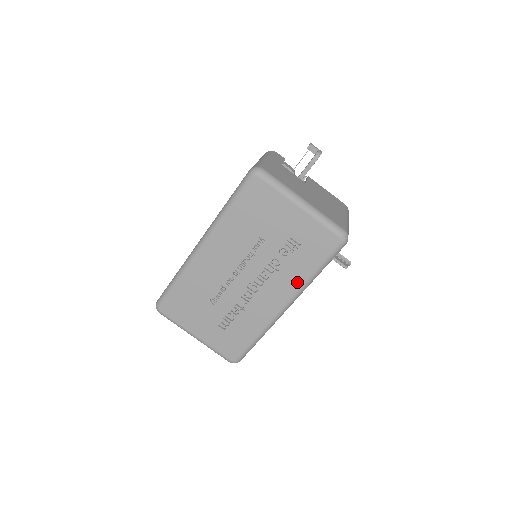
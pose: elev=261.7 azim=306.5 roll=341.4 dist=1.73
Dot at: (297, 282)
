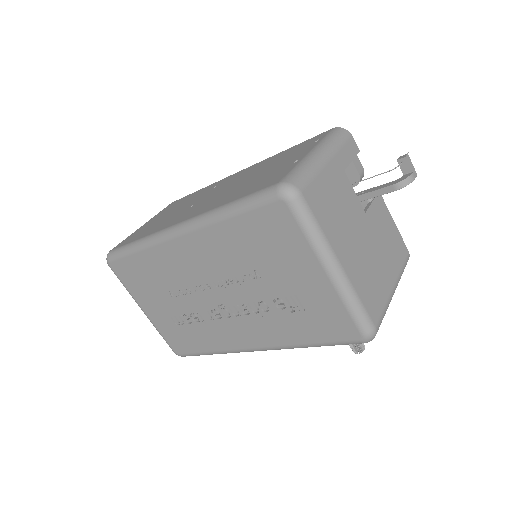
Dot at: (281, 340)
